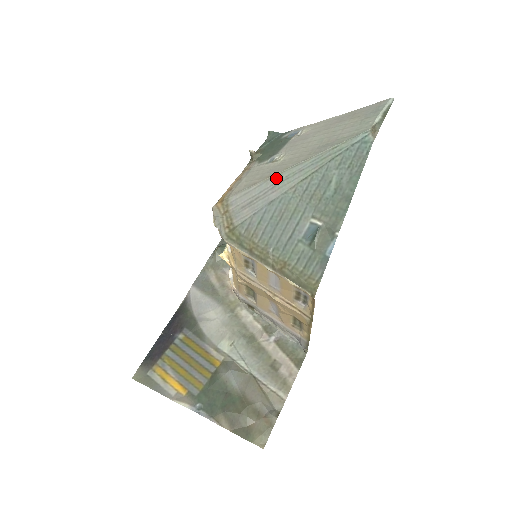
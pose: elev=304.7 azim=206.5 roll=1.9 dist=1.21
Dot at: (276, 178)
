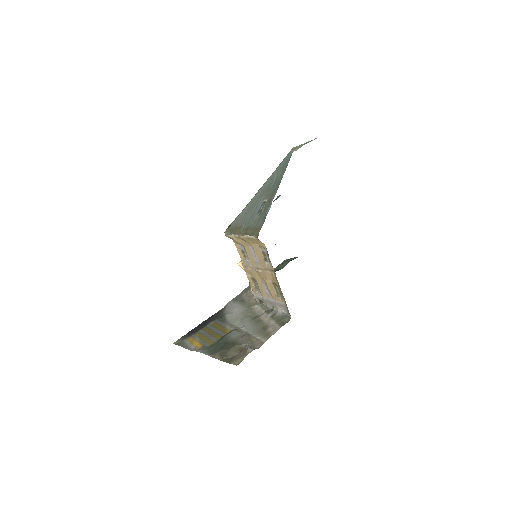
Dot at: occluded
